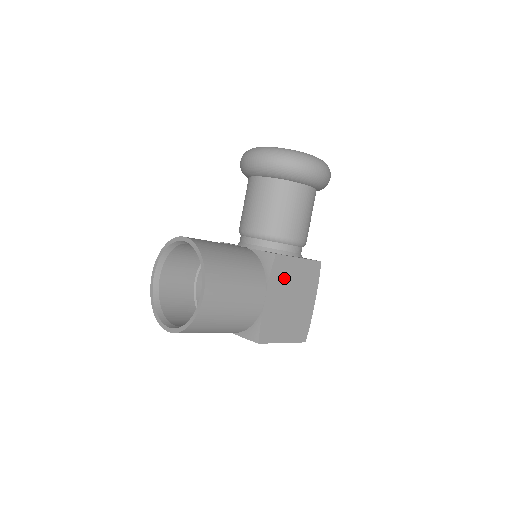
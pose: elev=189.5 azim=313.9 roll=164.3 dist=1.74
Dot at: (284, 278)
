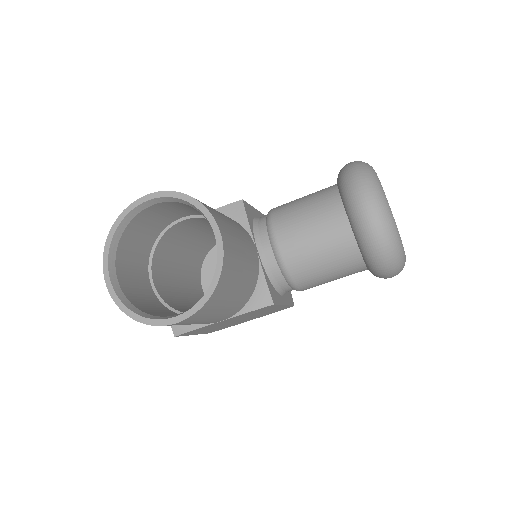
Dot at: (255, 313)
